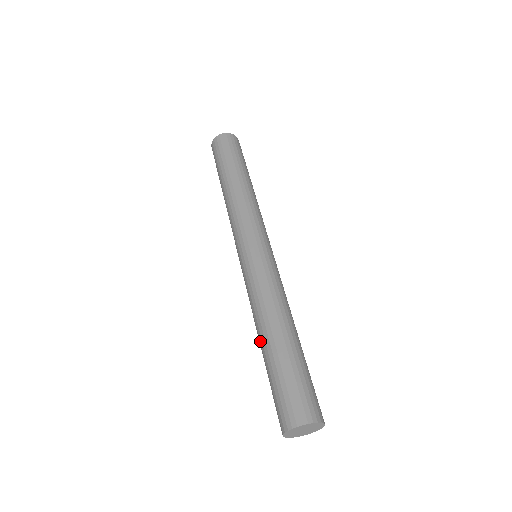
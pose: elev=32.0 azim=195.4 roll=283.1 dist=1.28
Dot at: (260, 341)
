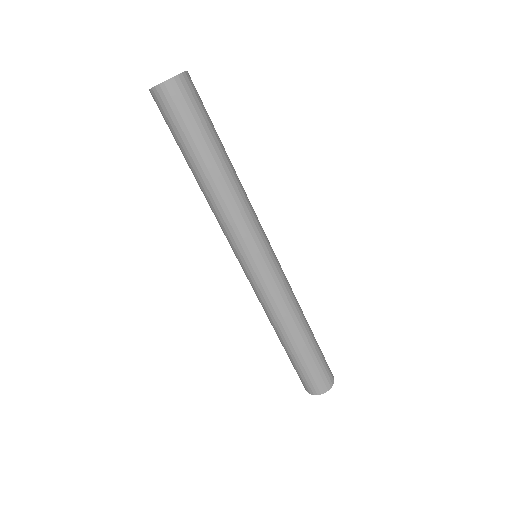
Dot at: (283, 340)
